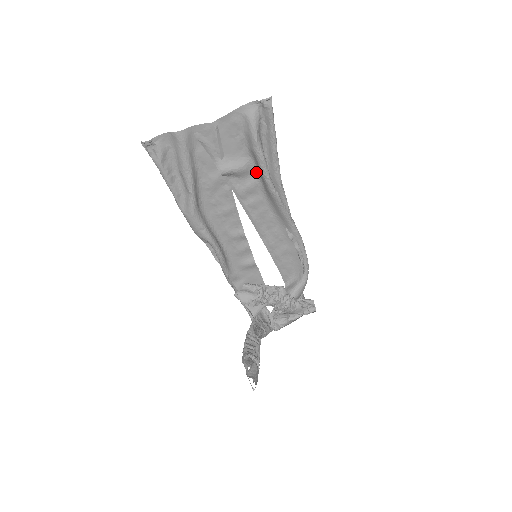
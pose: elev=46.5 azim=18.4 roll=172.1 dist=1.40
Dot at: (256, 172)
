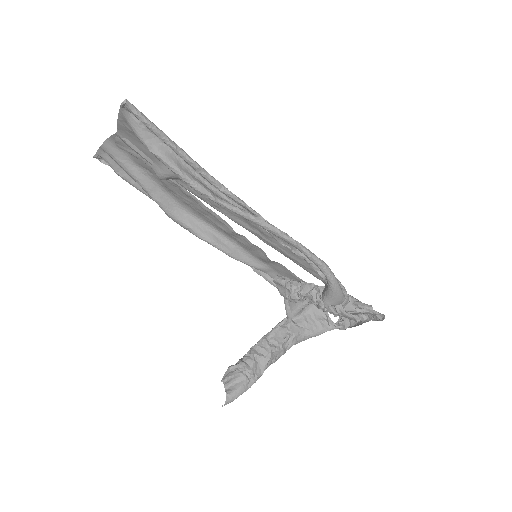
Dot at: occluded
